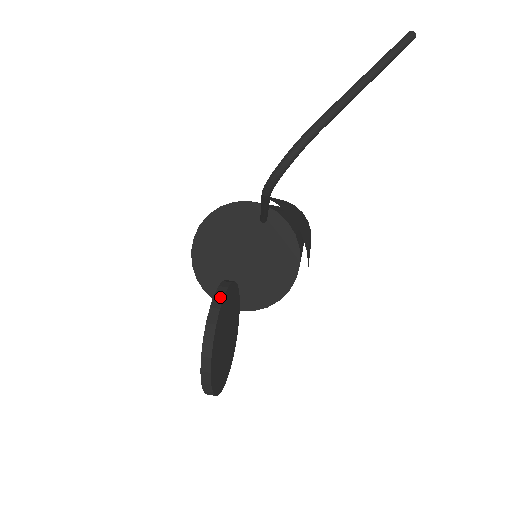
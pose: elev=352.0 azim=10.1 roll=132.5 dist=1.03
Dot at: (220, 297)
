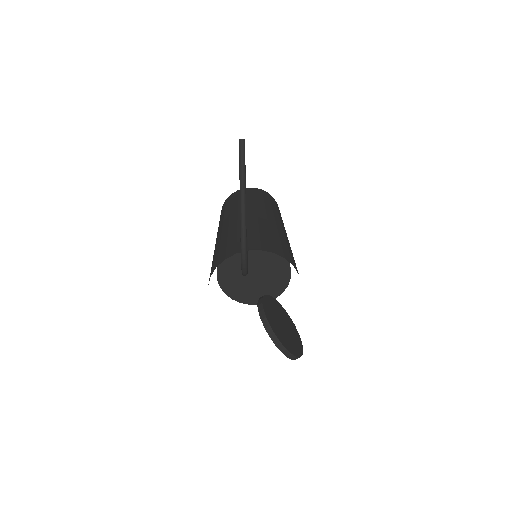
Dot at: (265, 319)
